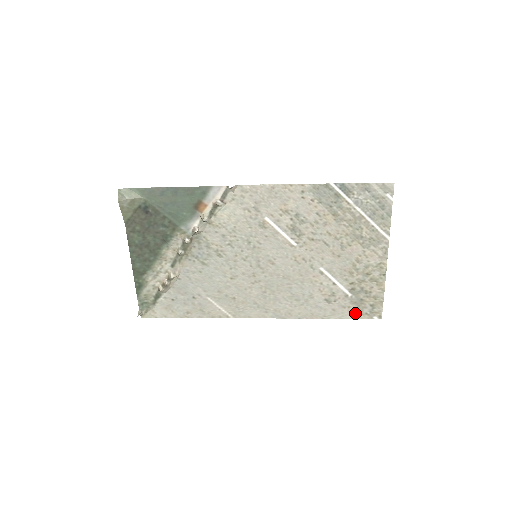
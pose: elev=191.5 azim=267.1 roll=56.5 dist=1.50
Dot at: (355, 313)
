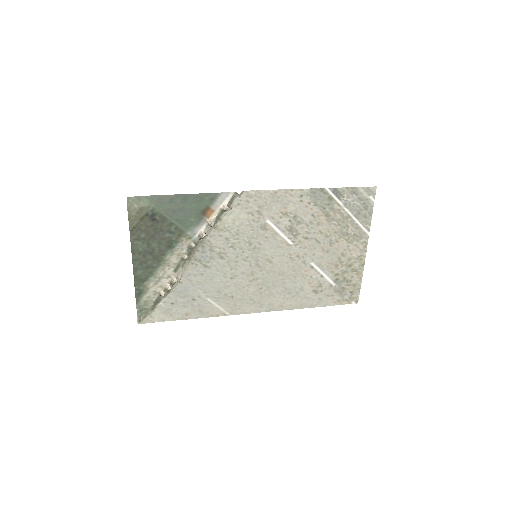
Dot at: (337, 300)
